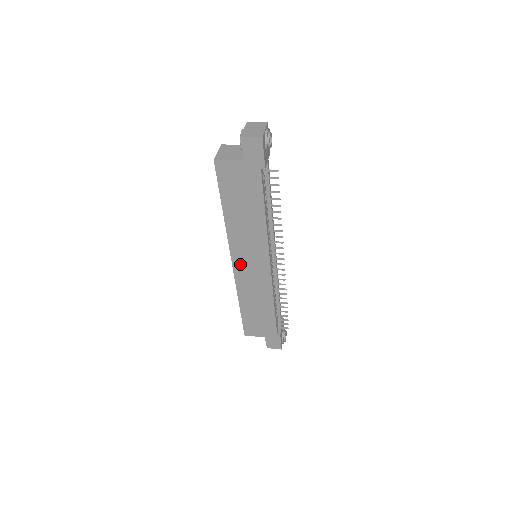
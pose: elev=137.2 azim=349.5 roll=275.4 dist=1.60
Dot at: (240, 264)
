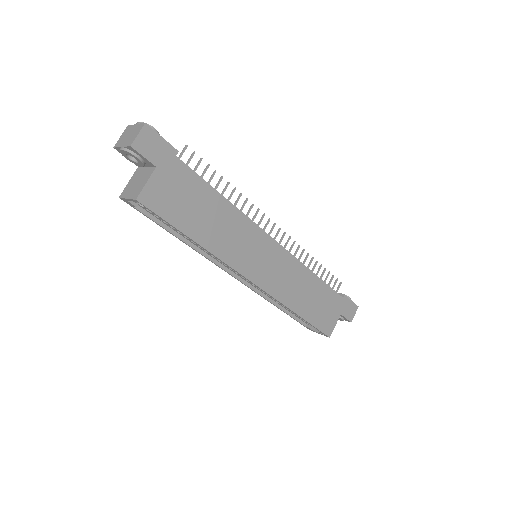
Dot at: (258, 274)
